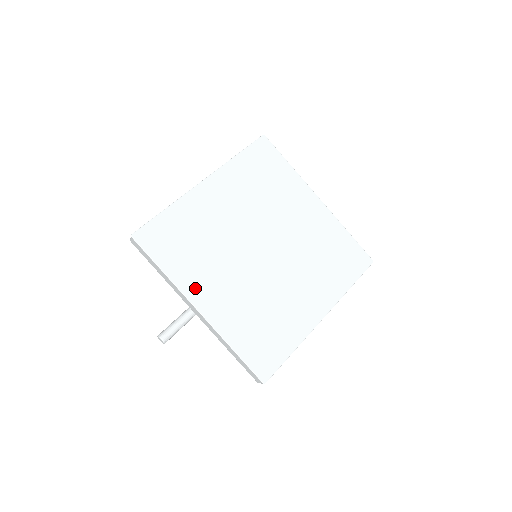
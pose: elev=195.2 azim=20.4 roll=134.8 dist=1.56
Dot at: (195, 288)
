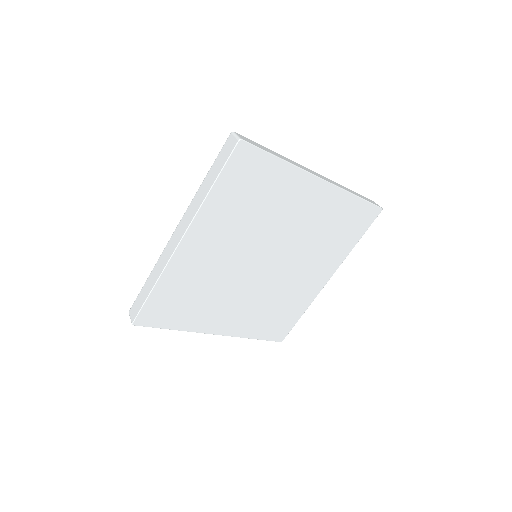
Dot at: (208, 324)
